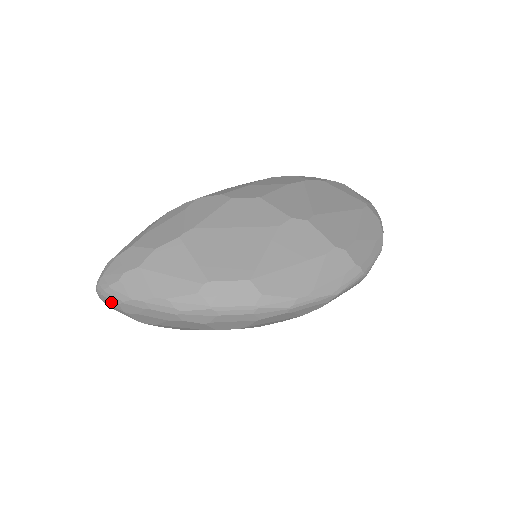
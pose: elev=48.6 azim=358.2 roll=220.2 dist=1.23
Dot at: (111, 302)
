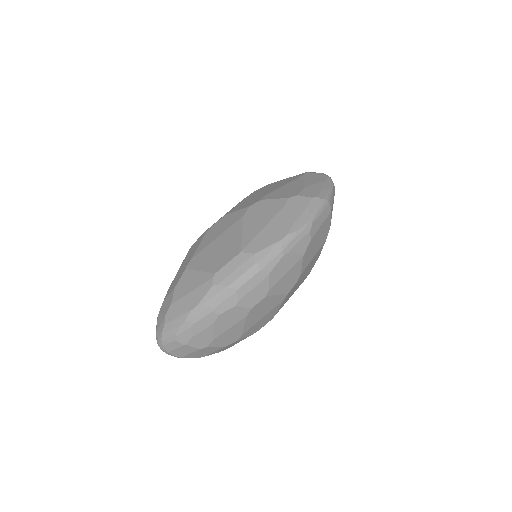
Dot at: (172, 345)
